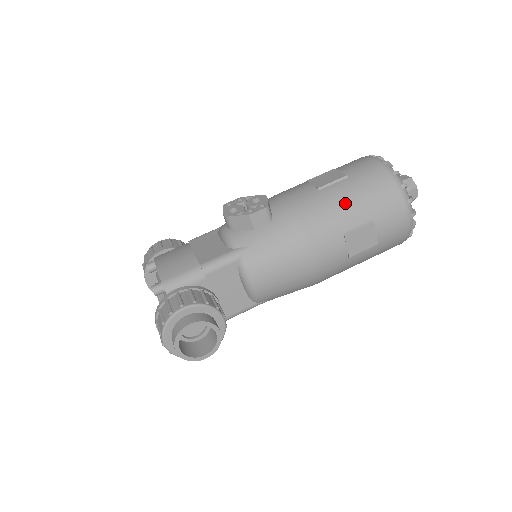
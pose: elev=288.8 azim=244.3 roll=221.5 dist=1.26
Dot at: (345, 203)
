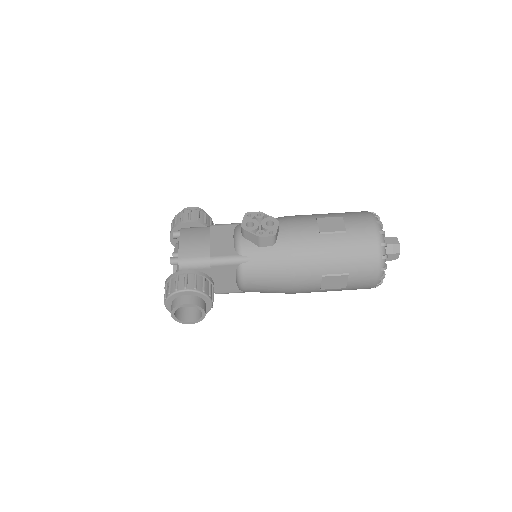
Dot at: (334, 254)
